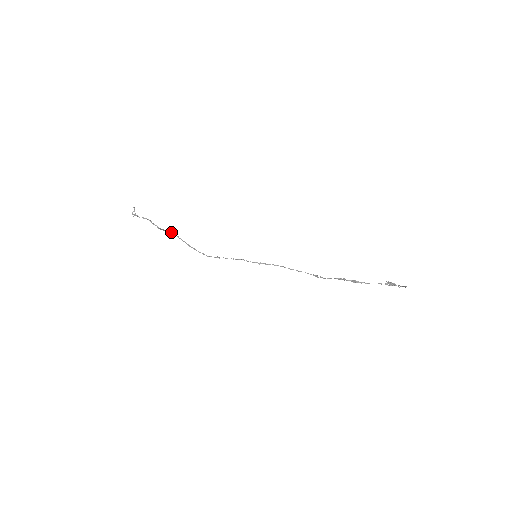
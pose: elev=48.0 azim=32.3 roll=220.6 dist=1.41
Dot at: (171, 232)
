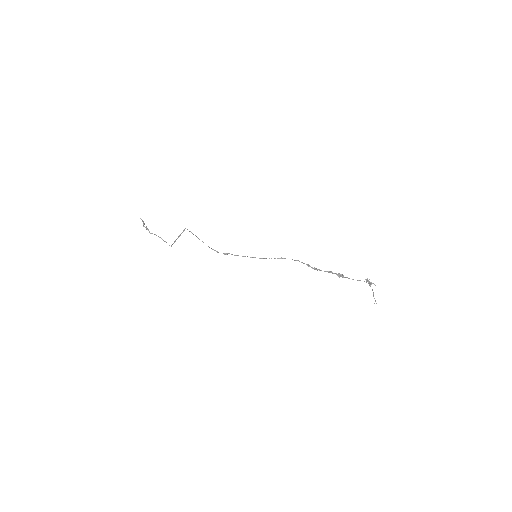
Dot at: (181, 233)
